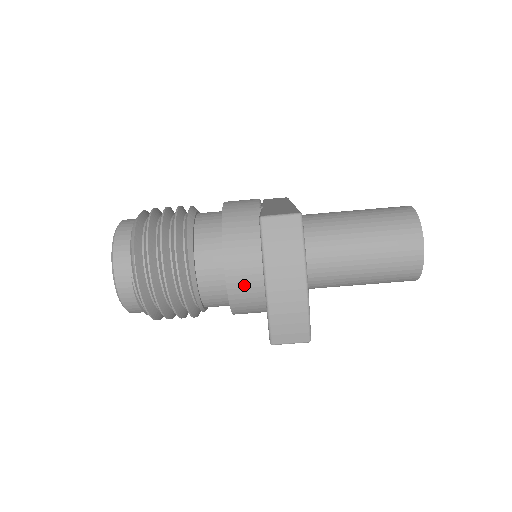
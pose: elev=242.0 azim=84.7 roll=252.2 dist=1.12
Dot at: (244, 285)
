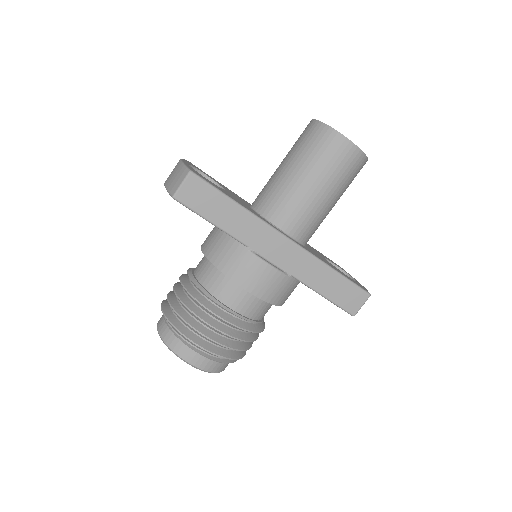
Dot at: (212, 242)
